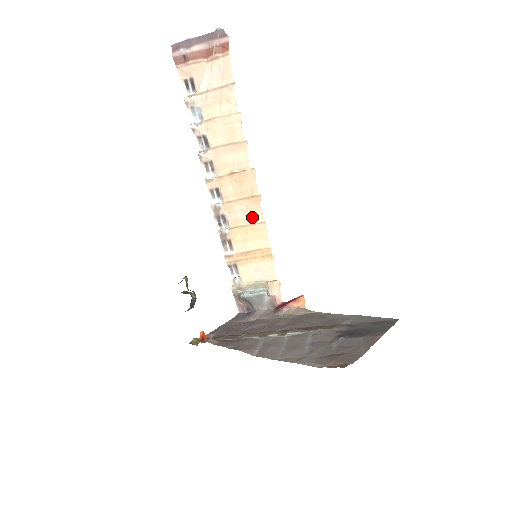
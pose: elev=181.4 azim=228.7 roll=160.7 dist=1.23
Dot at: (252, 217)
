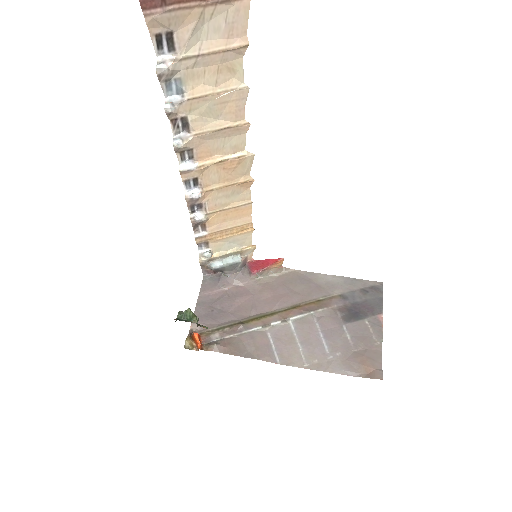
Dot at: (237, 200)
